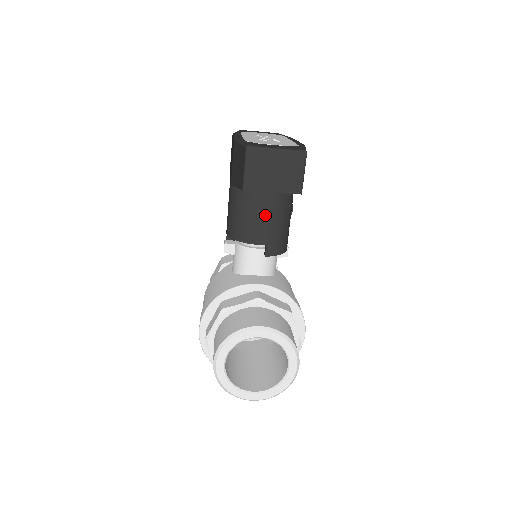
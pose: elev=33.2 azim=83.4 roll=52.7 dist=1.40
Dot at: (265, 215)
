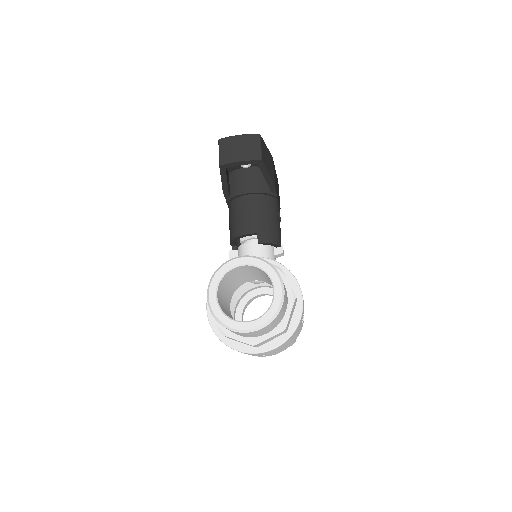
Dot at: (252, 210)
